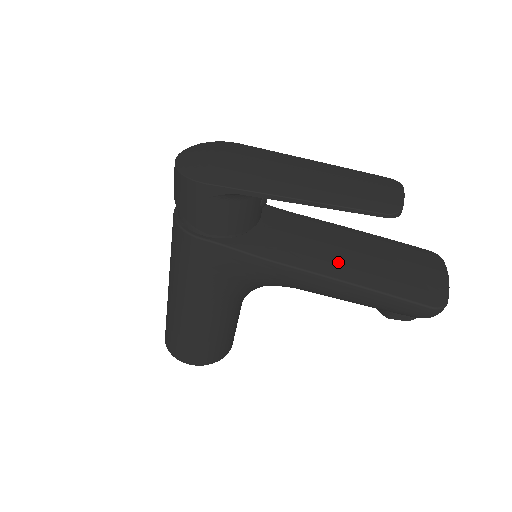
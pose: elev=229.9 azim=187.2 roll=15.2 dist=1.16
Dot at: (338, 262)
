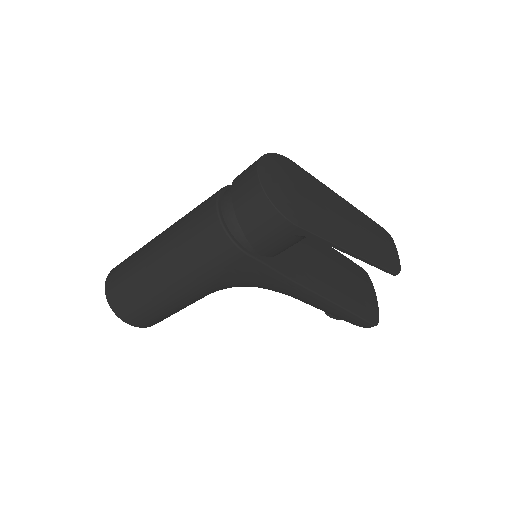
Dot at: (331, 284)
